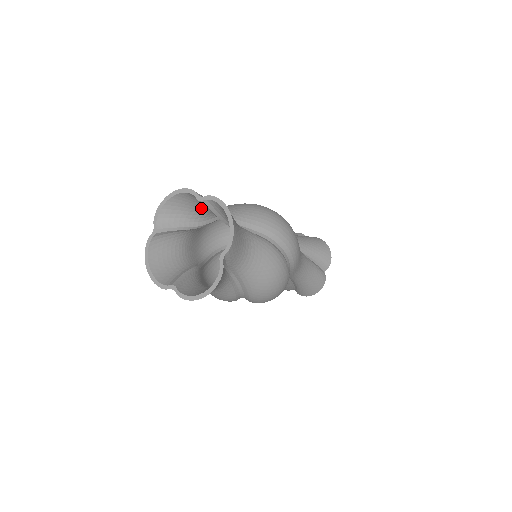
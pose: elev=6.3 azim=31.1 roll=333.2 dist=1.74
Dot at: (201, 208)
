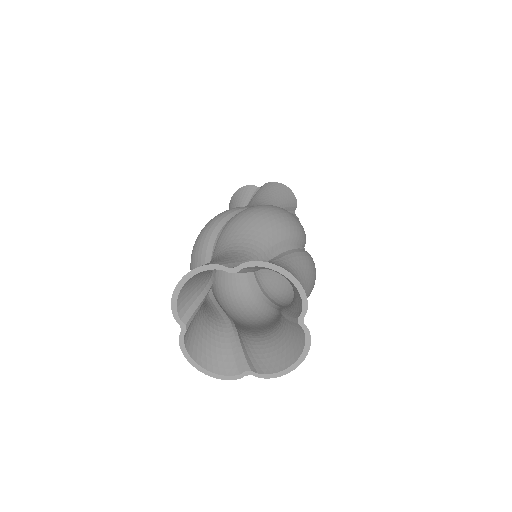
Dot at: occluded
